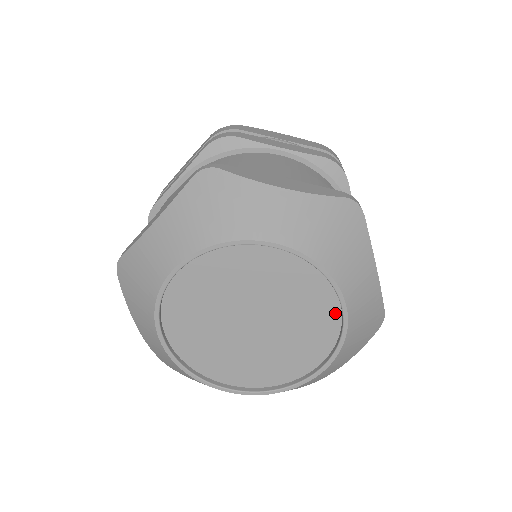
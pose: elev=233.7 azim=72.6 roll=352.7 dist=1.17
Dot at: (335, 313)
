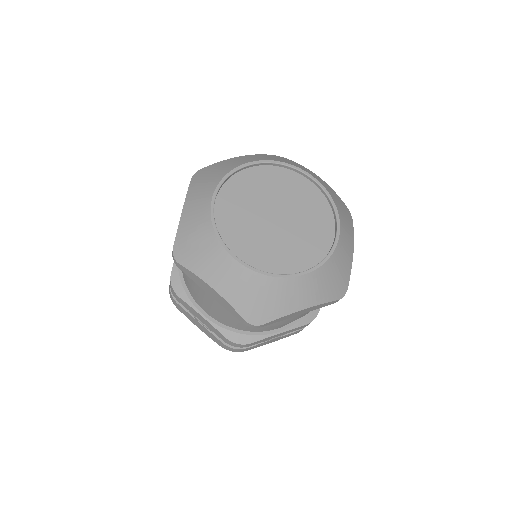
Dot at: (330, 238)
